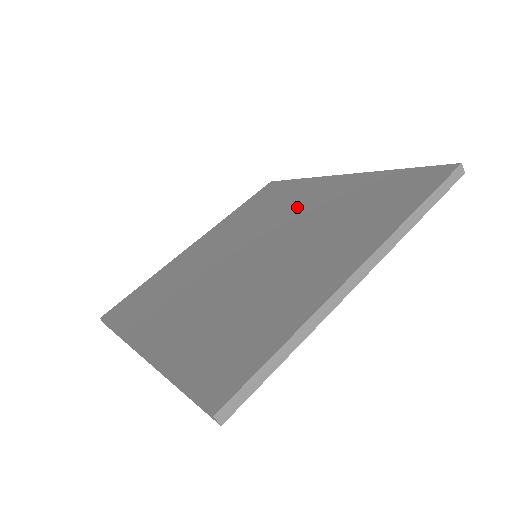
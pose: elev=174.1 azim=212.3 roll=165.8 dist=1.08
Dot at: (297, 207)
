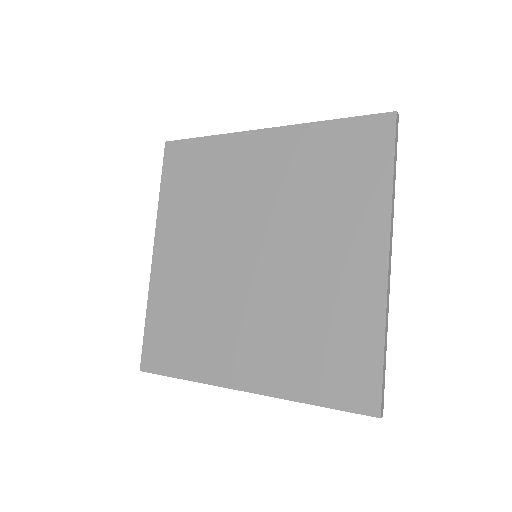
Dot at: (249, 185)
